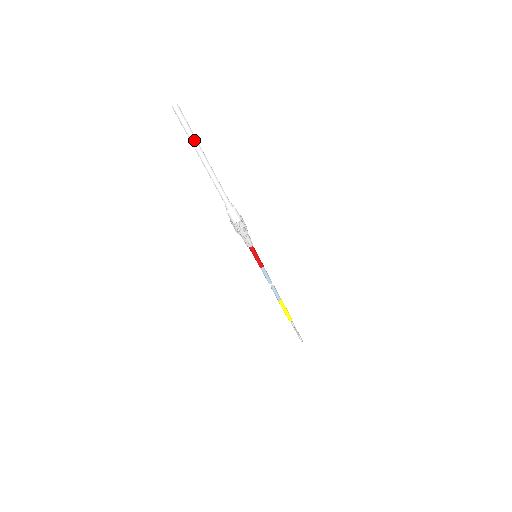
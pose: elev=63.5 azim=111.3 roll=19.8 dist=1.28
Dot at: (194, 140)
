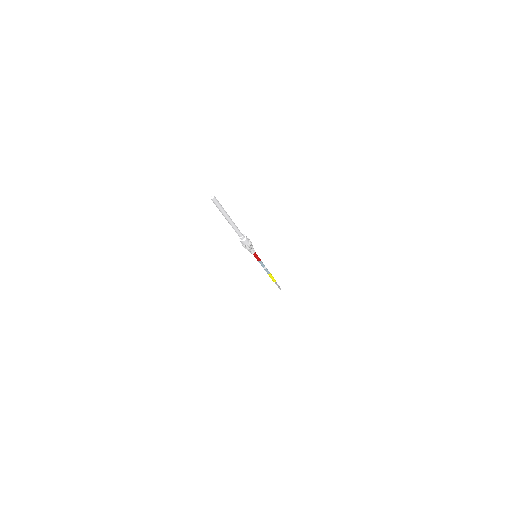
Dot at: (223, 212)
